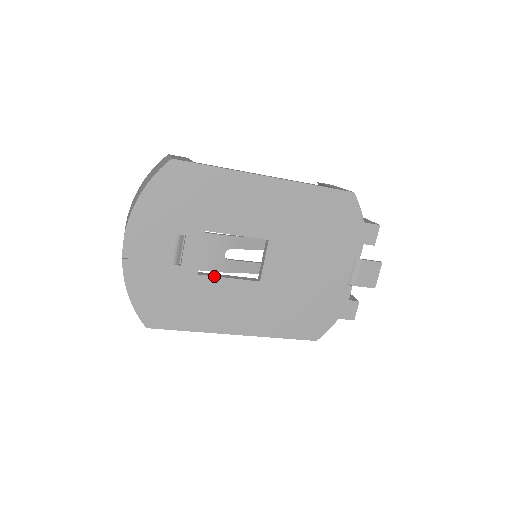
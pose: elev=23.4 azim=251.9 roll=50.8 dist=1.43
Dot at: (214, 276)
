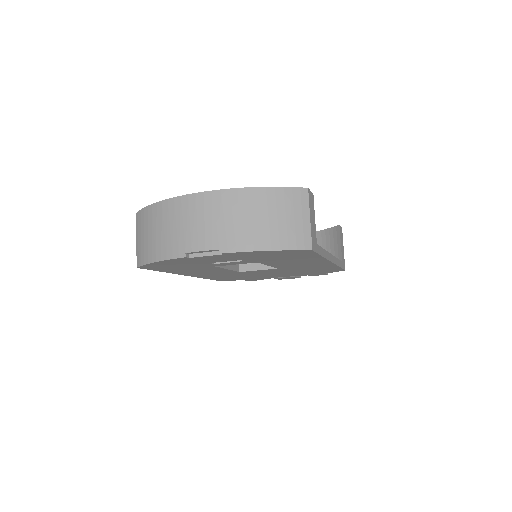
Dot at: (222, 268)
